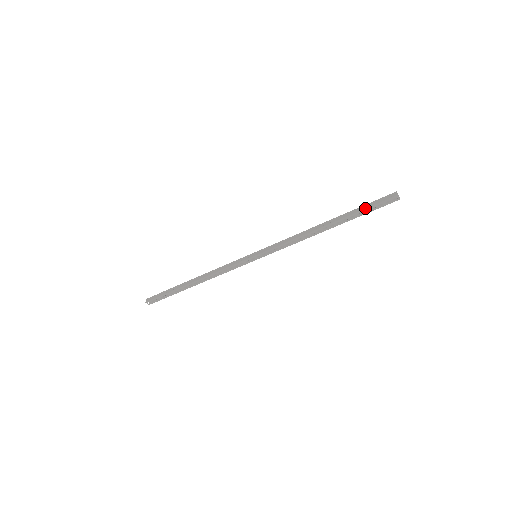
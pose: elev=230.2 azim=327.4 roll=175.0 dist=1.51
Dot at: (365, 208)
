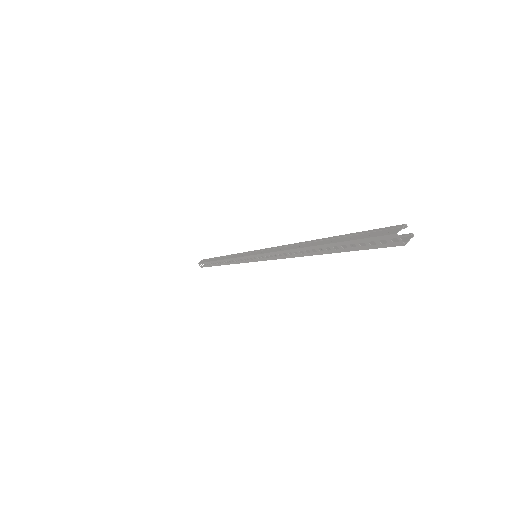
Dot at: (350, 239)
